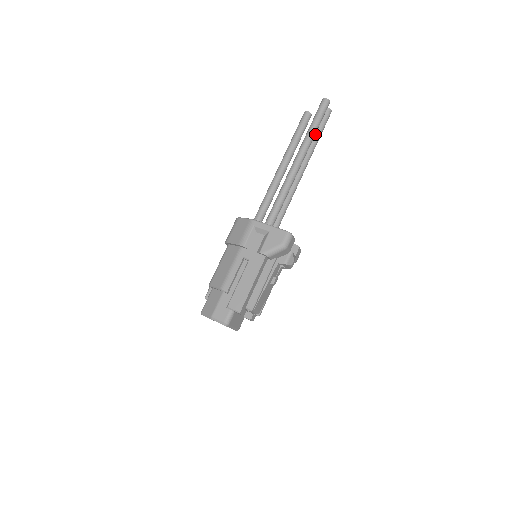
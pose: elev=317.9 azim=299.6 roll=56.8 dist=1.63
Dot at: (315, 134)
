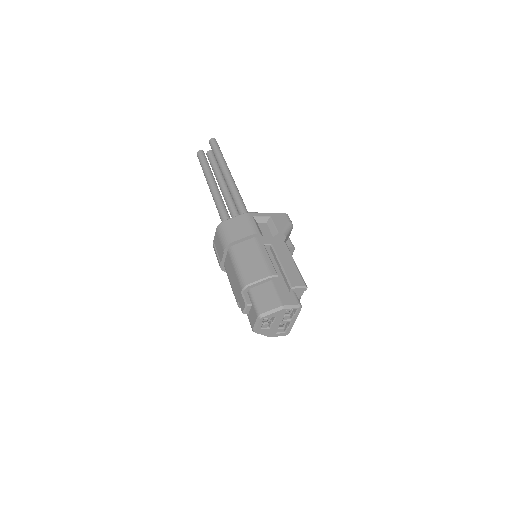
Dot at: (217, 167)
